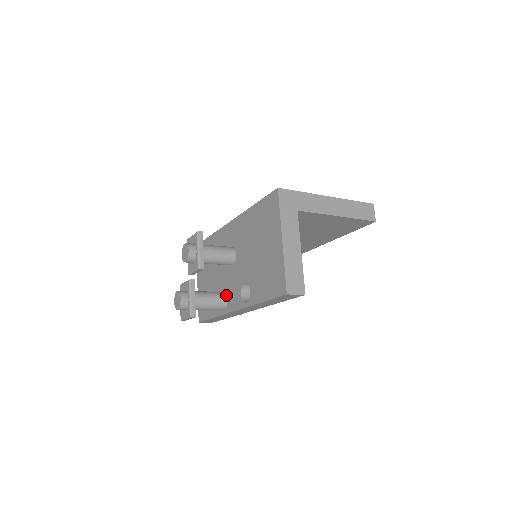
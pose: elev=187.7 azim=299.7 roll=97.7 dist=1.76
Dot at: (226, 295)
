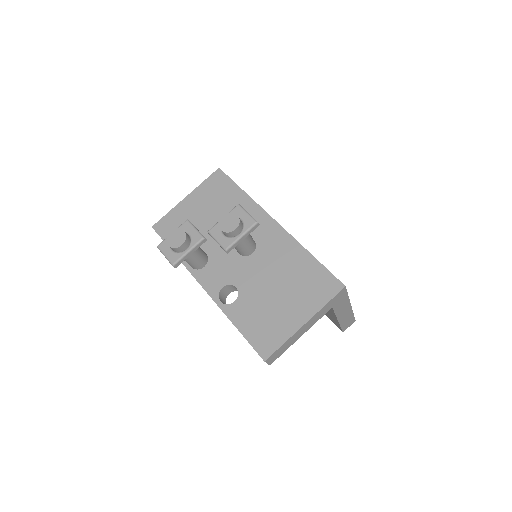
Dot at: (207, 262)
